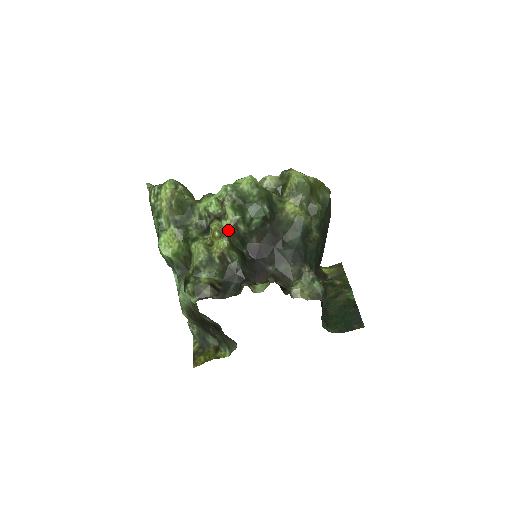
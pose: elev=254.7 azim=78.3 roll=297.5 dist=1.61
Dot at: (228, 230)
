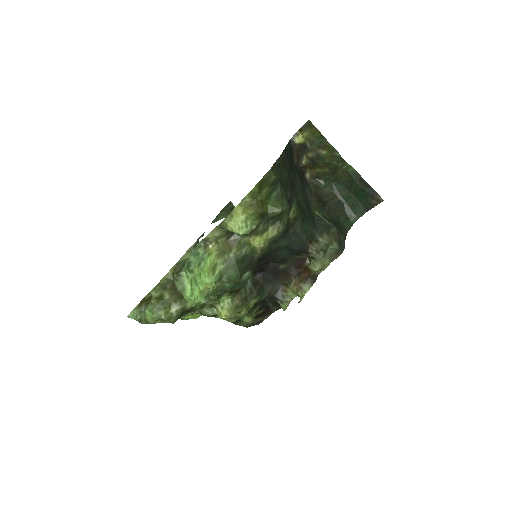
Dot at: (231, 299)
